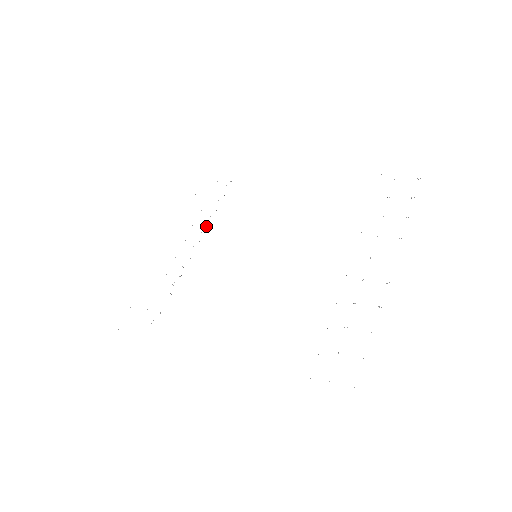
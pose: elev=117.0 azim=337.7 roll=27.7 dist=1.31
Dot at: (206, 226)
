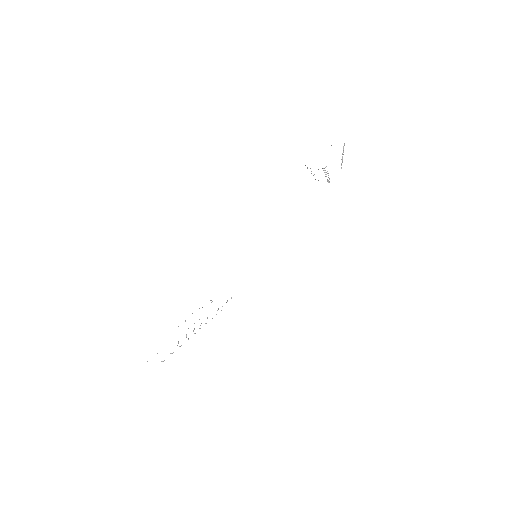
Dot at: (217, 310)
